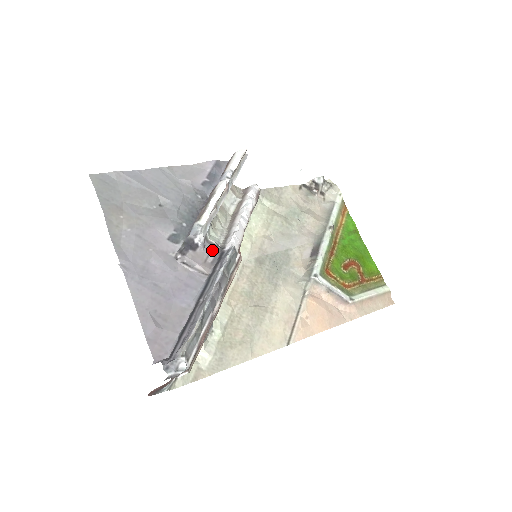
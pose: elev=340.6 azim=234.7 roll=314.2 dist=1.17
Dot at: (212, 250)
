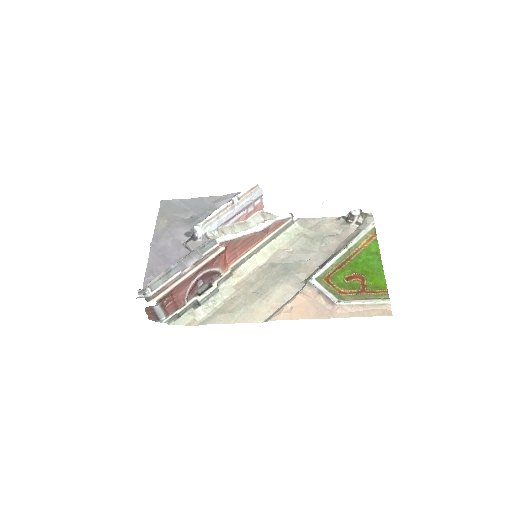
Dot at: occluded
